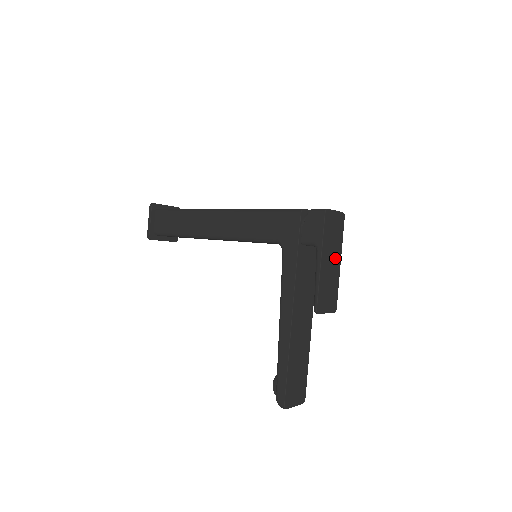
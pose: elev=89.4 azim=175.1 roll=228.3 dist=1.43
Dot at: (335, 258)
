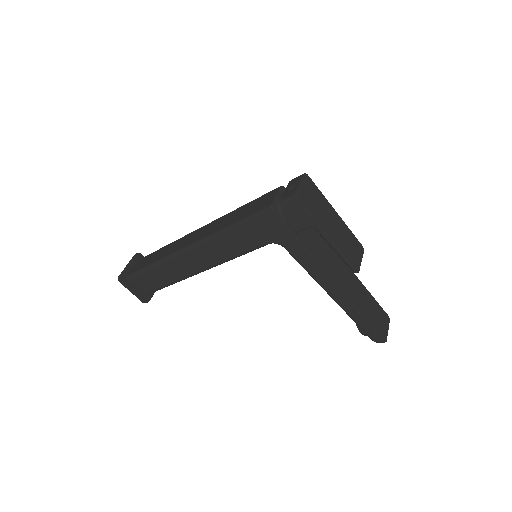
Dot at: (331, 216)
